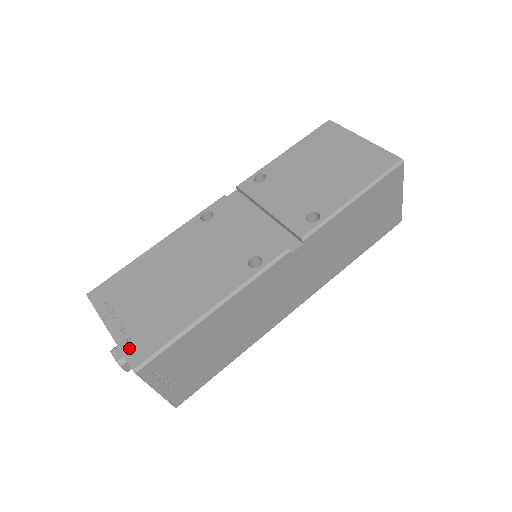
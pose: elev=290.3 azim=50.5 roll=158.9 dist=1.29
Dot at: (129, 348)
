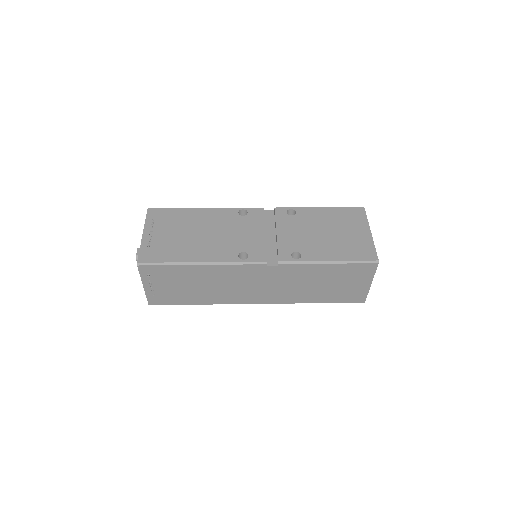
Dot at: (145, 251)
